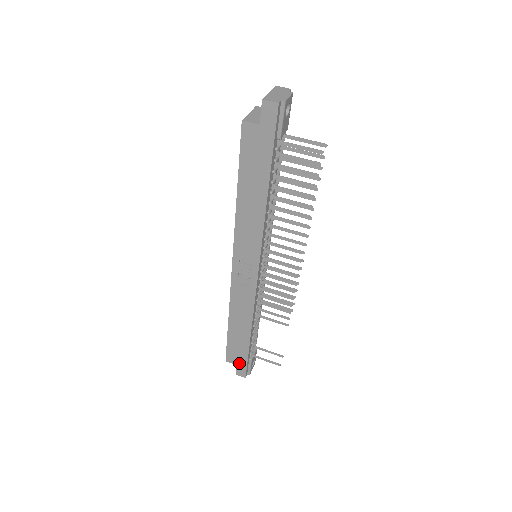
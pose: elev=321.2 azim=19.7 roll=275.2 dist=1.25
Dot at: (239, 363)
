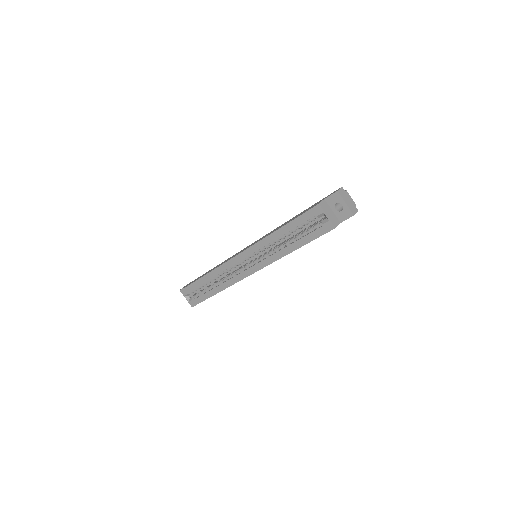
Dot at: occluded
